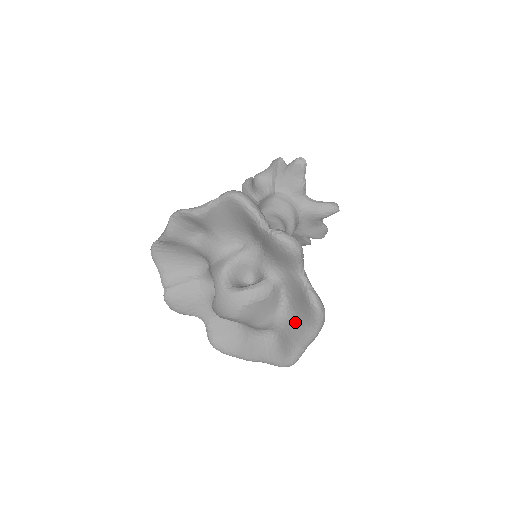
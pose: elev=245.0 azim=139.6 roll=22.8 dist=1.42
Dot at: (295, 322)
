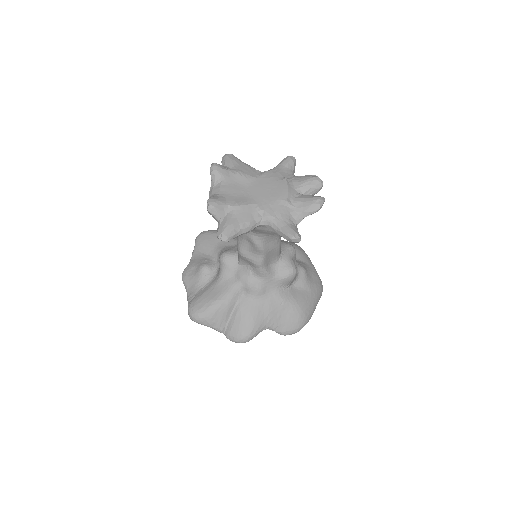
Dot at: occluded
